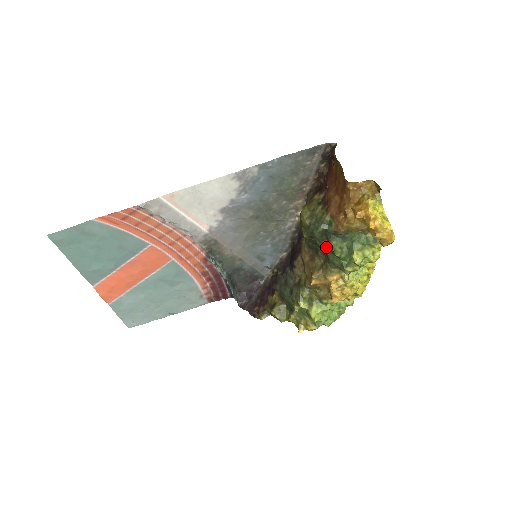
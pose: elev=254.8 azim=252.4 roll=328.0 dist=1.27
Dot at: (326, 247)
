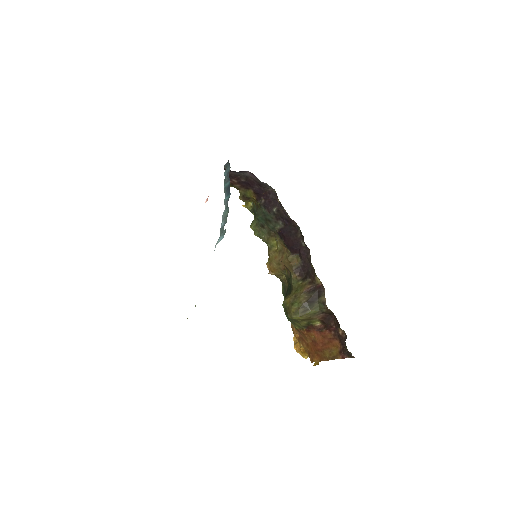
Dot at: occluded
